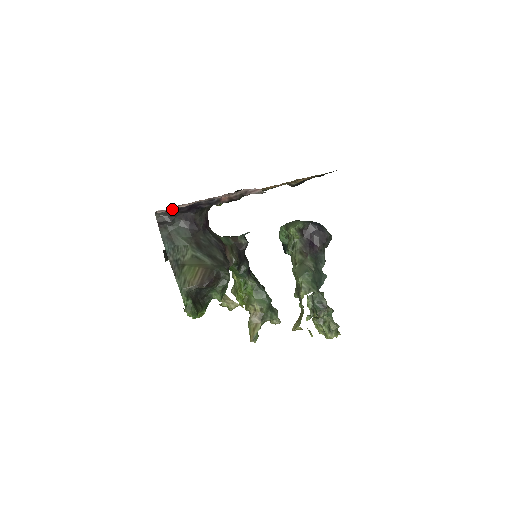
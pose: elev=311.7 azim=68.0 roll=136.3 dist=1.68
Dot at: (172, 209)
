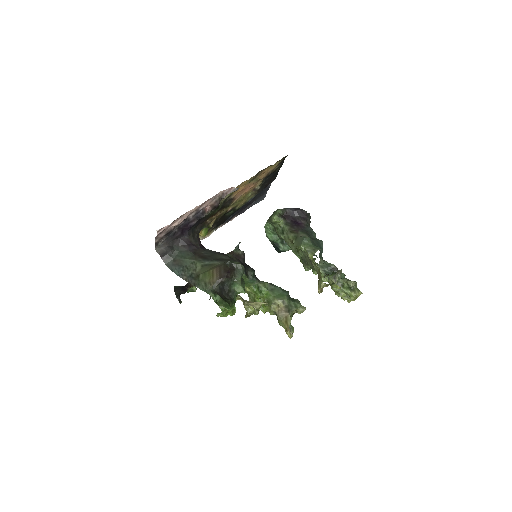
Dot at: (168, 237)
